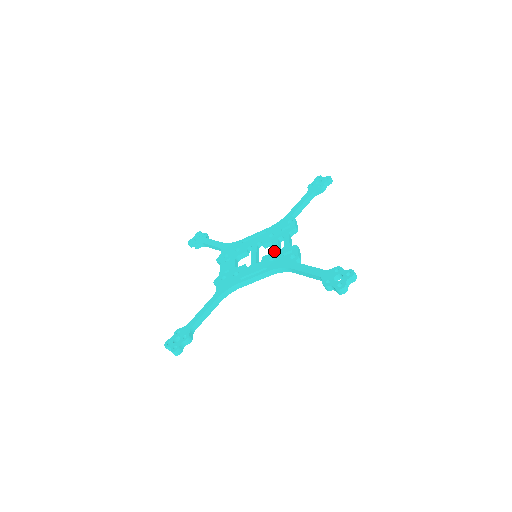
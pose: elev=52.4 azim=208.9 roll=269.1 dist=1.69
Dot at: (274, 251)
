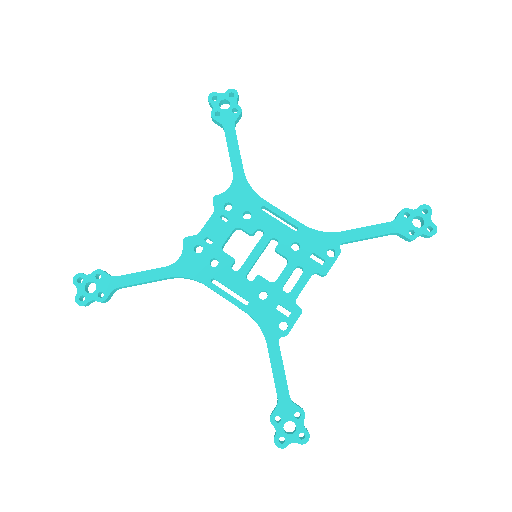
Dot at: (276, 285)
